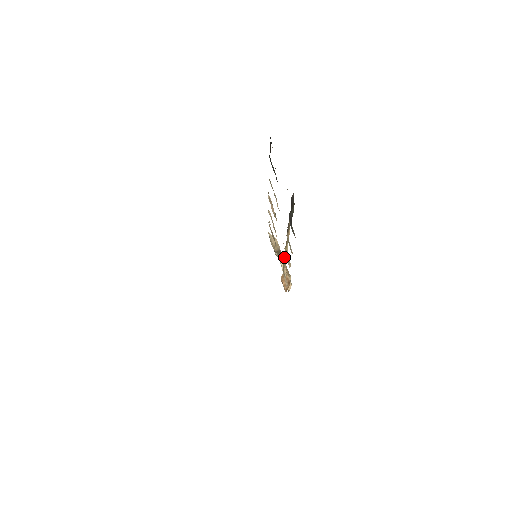
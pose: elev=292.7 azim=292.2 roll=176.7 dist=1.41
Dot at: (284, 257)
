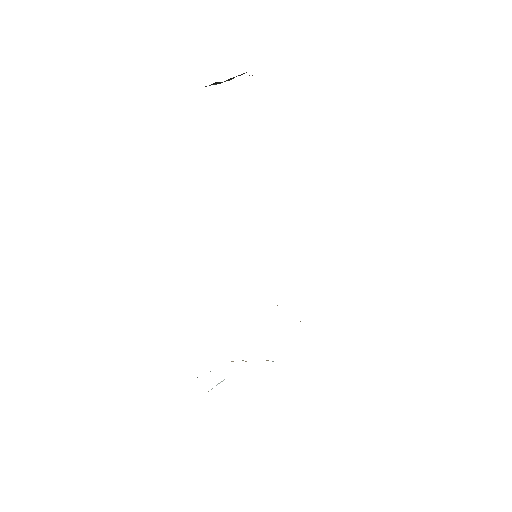
Dot at: occluded
